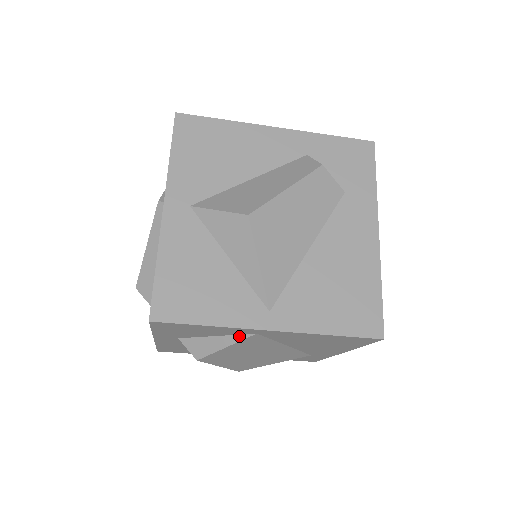
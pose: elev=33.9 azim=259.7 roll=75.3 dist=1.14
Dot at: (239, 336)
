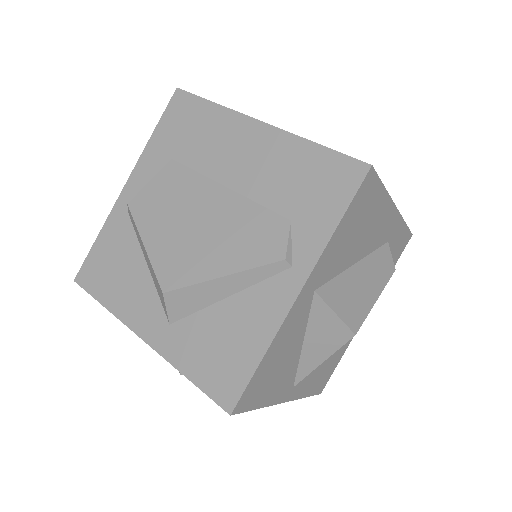
Dot at: occluded
